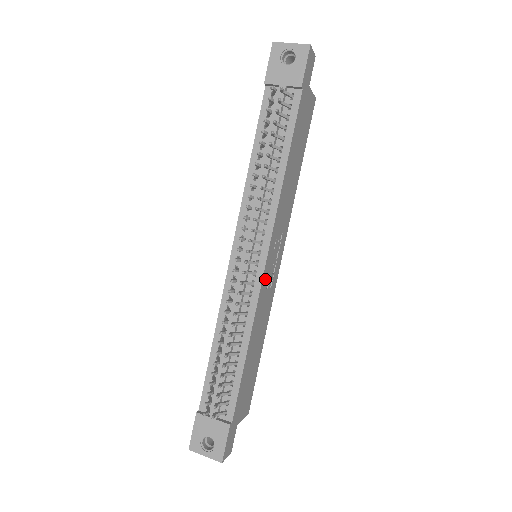
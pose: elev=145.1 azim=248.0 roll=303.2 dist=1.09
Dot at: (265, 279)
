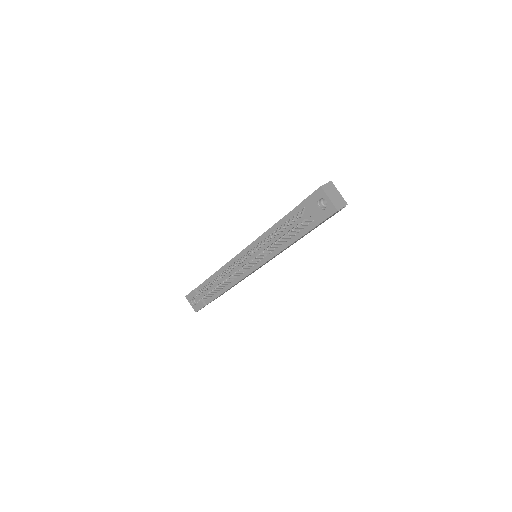
Dot at: occluded
